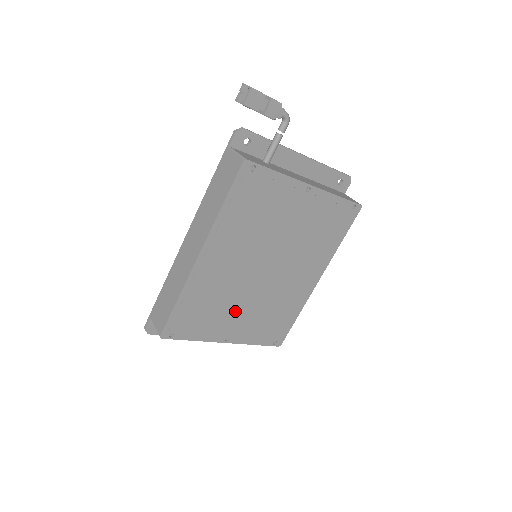
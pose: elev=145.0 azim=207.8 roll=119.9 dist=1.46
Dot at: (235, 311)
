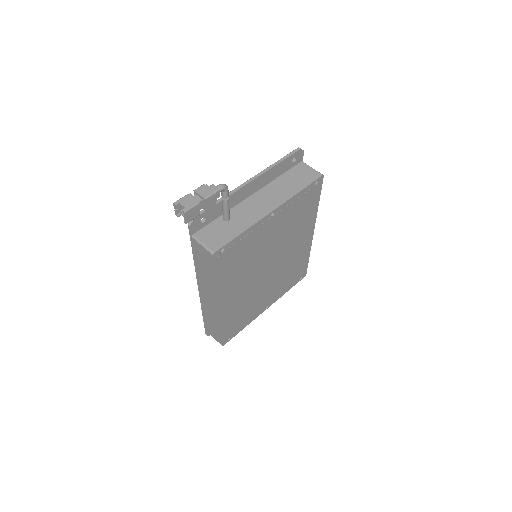
Dot at: (262, 297)
